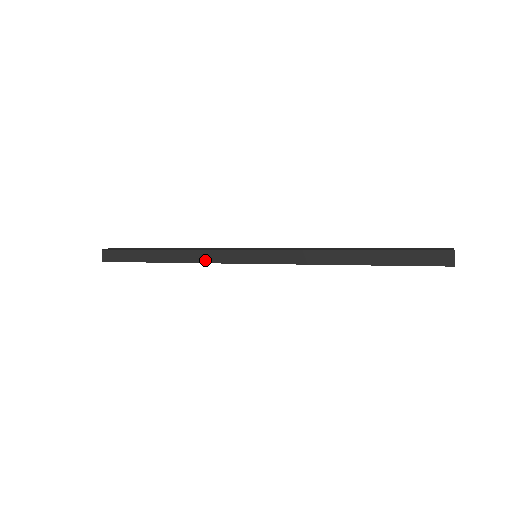
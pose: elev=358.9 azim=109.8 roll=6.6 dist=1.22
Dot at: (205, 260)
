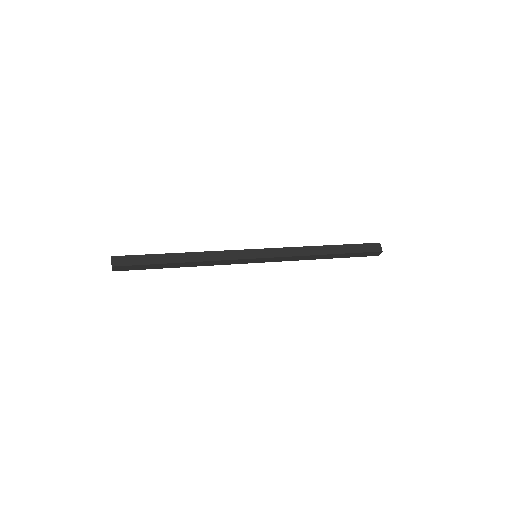
Dot at: (217, 258)
